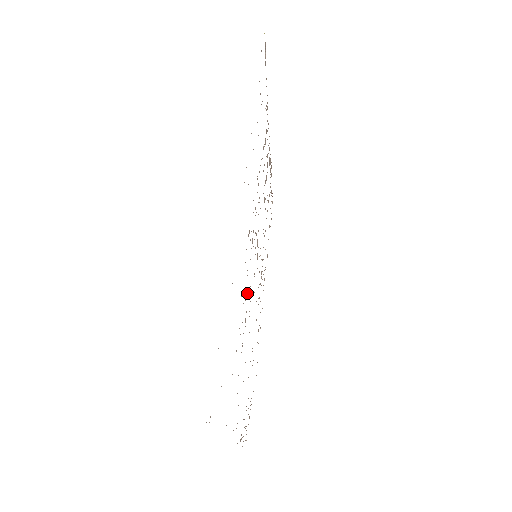
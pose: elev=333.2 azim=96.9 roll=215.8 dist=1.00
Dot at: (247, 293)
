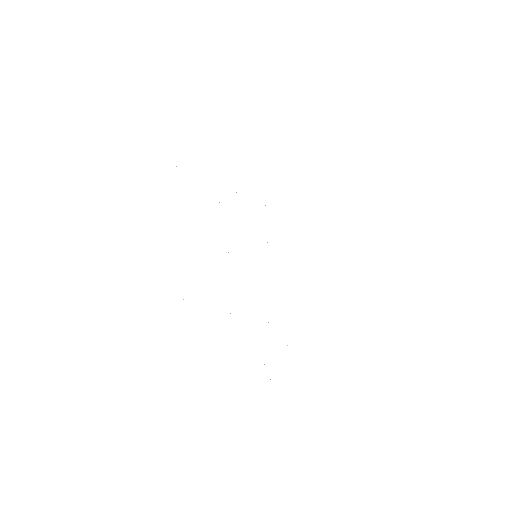
Dot at: occluded
